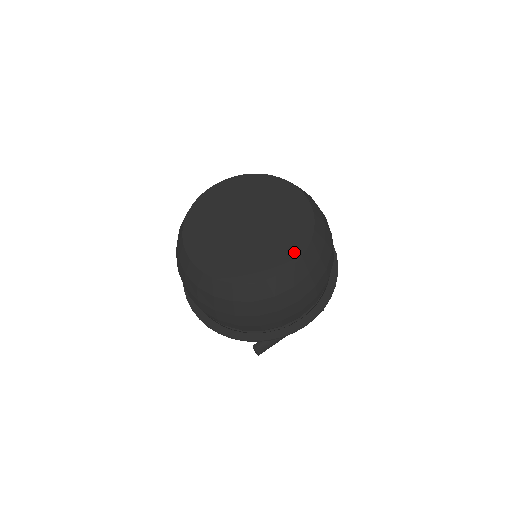
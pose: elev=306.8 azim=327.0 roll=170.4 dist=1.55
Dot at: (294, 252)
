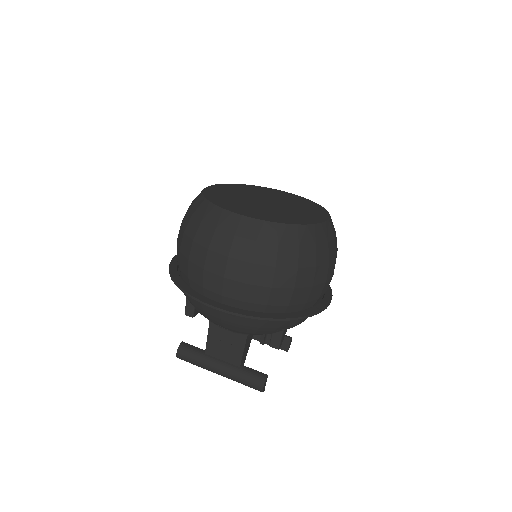
Dot at: (264, 217)
